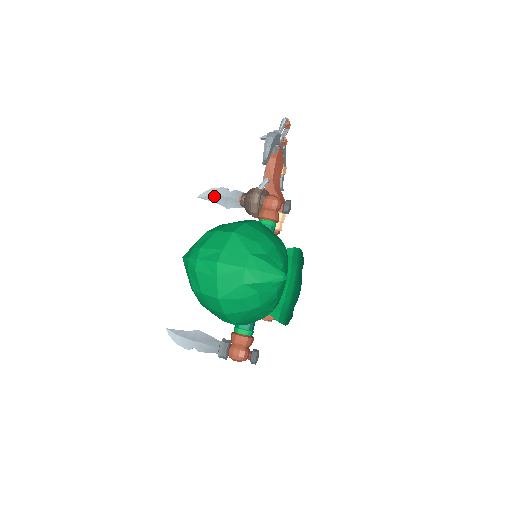
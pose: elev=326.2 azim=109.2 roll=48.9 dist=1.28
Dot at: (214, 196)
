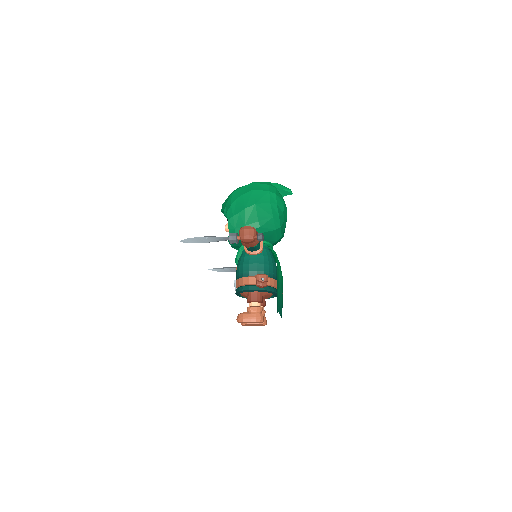
Dot at: (222, 268)
